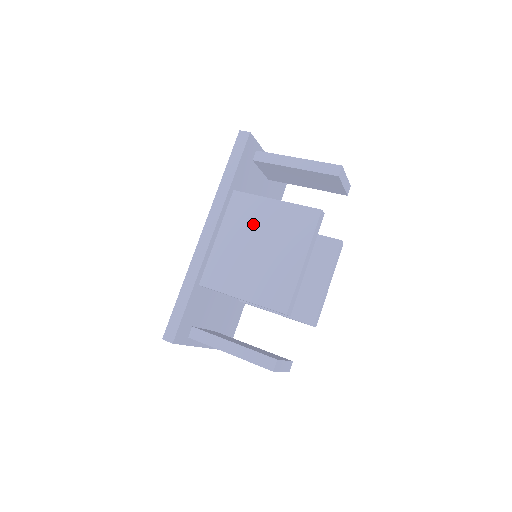
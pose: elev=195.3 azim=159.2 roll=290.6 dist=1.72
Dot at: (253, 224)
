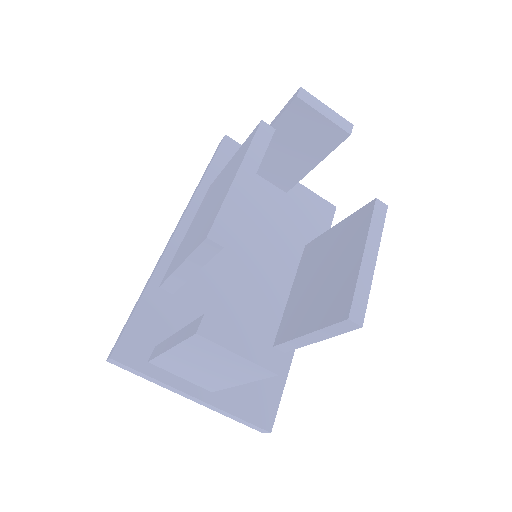
Dot at: (212, 193)
